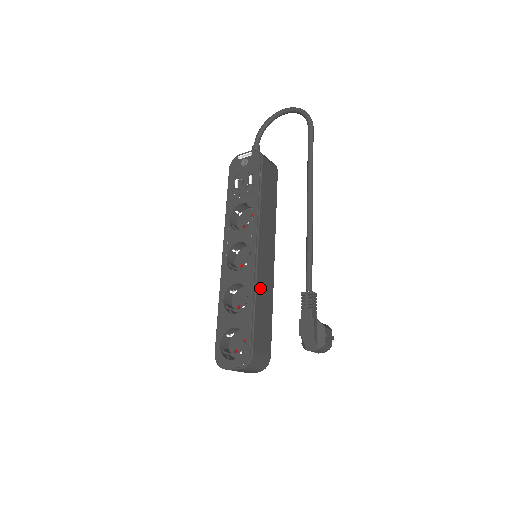
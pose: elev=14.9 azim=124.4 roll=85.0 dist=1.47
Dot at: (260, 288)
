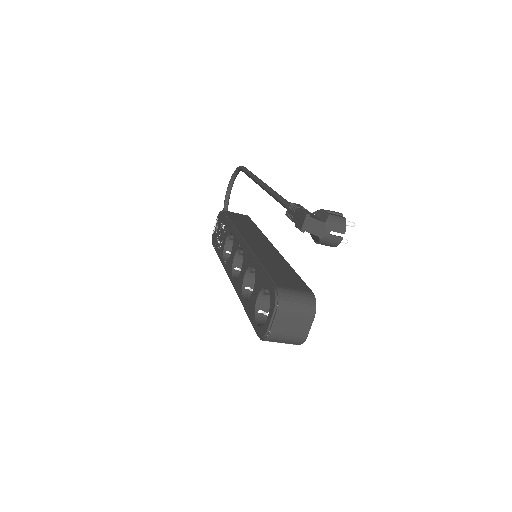
Dot at: (262, 257)
